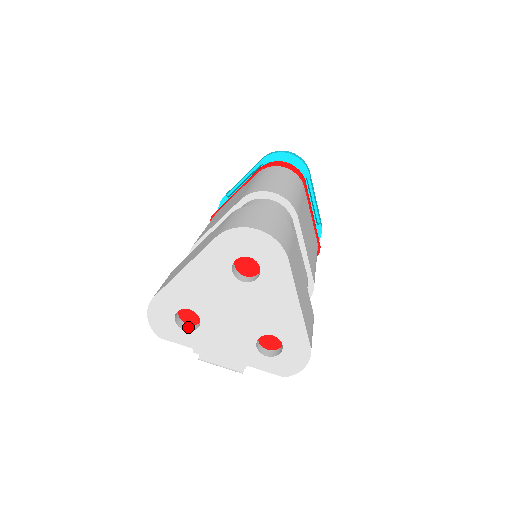
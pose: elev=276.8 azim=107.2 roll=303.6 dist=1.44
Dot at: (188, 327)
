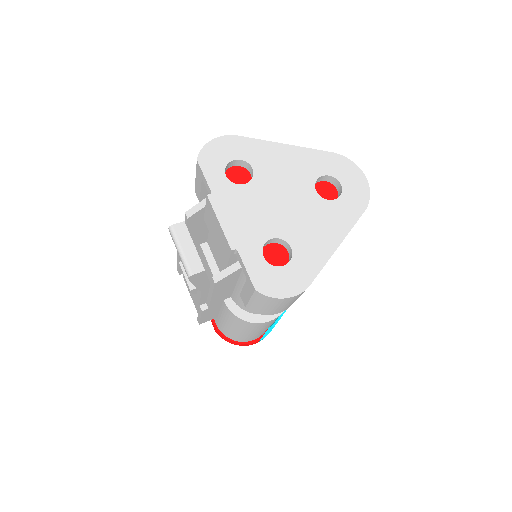
Dot at: (226, 180)
